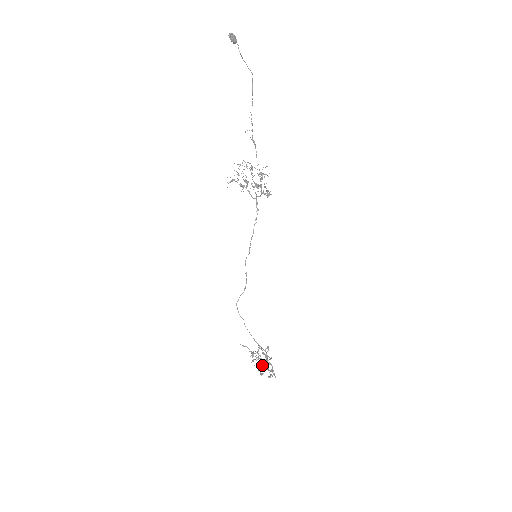
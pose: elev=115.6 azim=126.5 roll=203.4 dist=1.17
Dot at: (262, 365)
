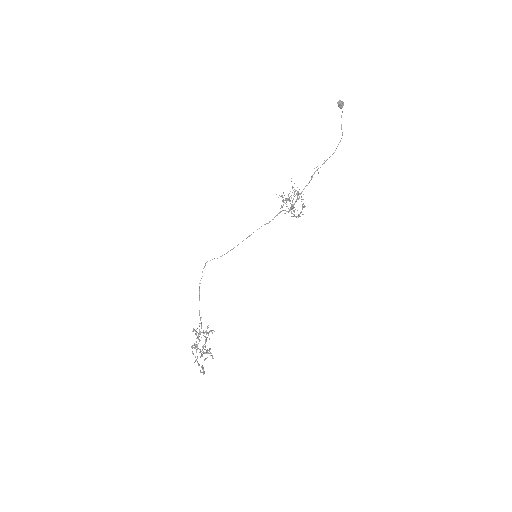
Dot at: (196, 341)
